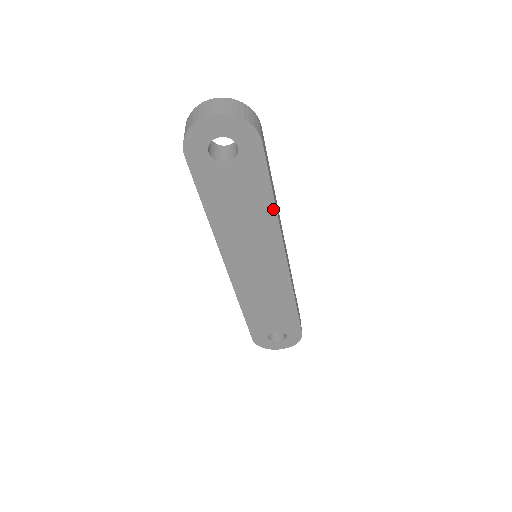
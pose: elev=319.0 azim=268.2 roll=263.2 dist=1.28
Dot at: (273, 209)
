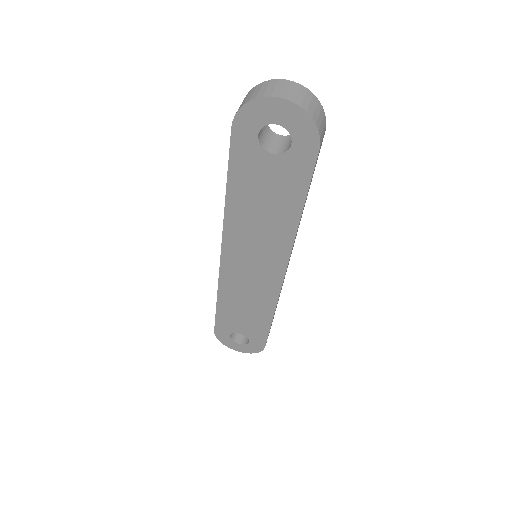
Dot at: (296, 221)
